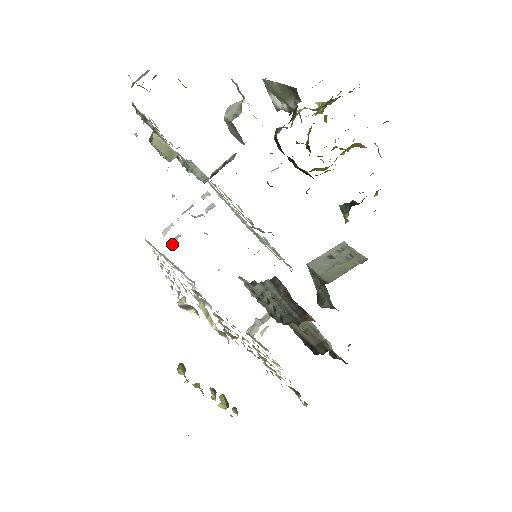
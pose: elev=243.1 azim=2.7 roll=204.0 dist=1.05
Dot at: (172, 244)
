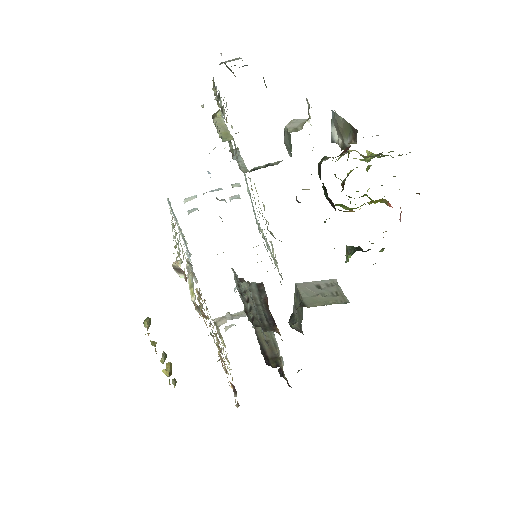
Dot at: (188, 213)
